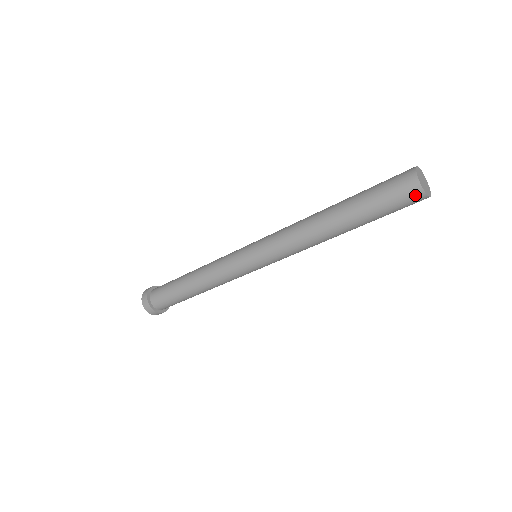
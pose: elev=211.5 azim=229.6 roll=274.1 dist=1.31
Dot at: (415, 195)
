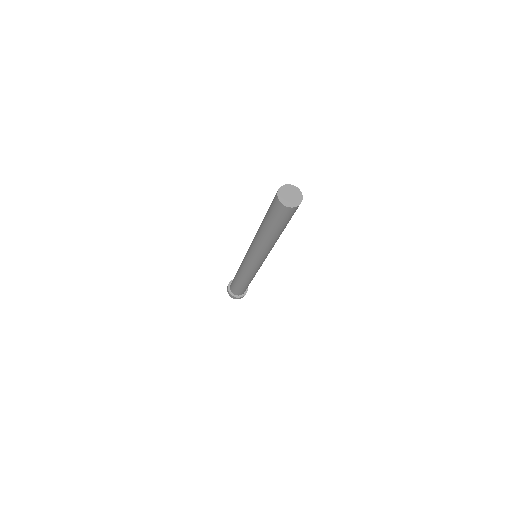
Dot at: (291, 211)
